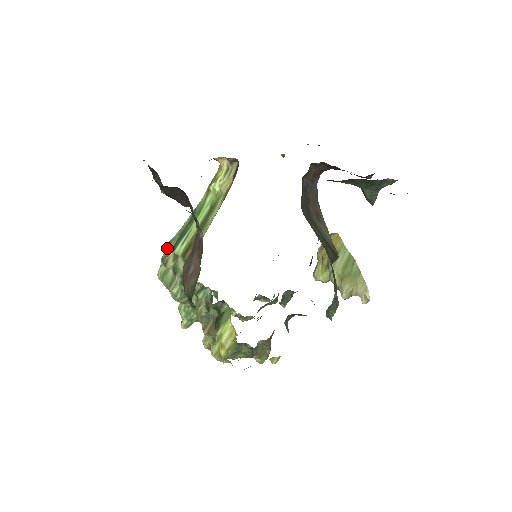
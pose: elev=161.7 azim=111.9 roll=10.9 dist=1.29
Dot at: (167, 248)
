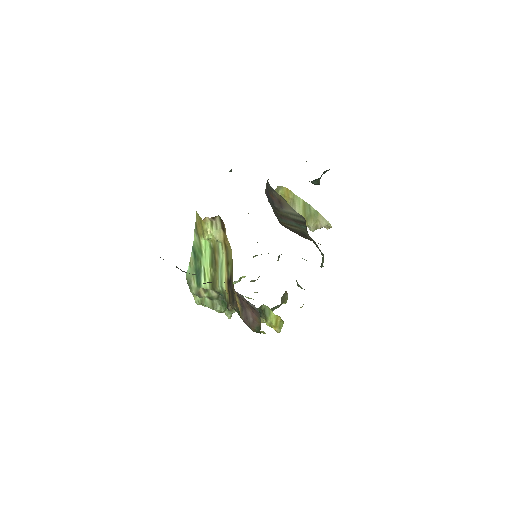
Dot at: (191, 284)
